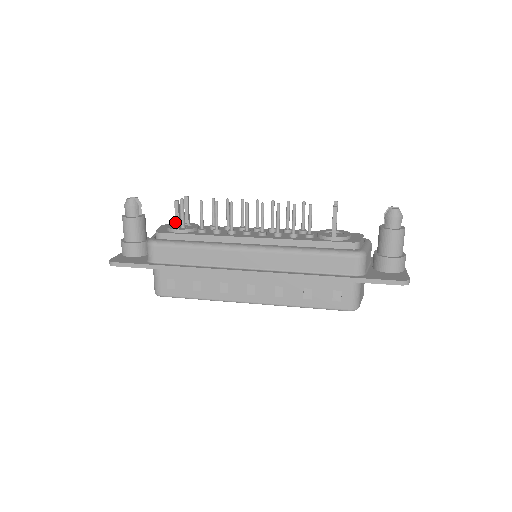
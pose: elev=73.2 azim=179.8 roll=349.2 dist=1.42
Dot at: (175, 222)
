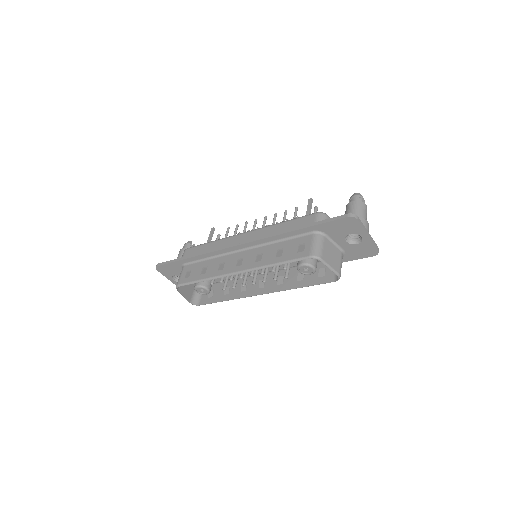
Dot at: (207, 240)
